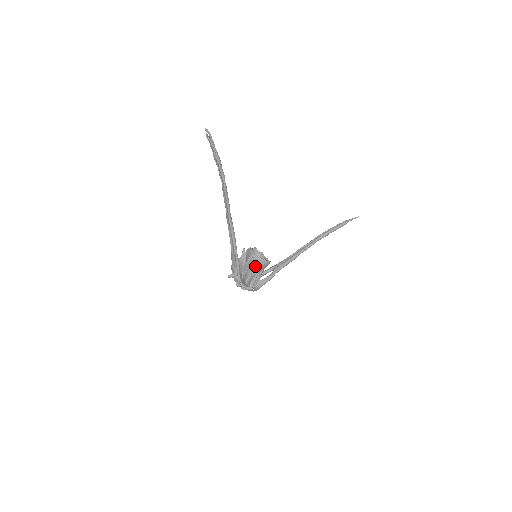
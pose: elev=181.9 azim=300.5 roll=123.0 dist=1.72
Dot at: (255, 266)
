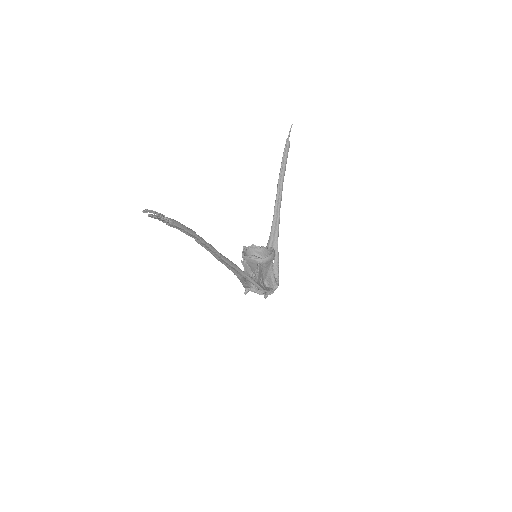
Dot at: (266, 267)
